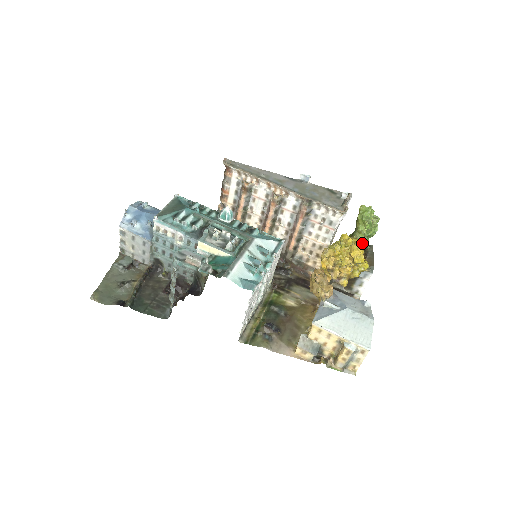
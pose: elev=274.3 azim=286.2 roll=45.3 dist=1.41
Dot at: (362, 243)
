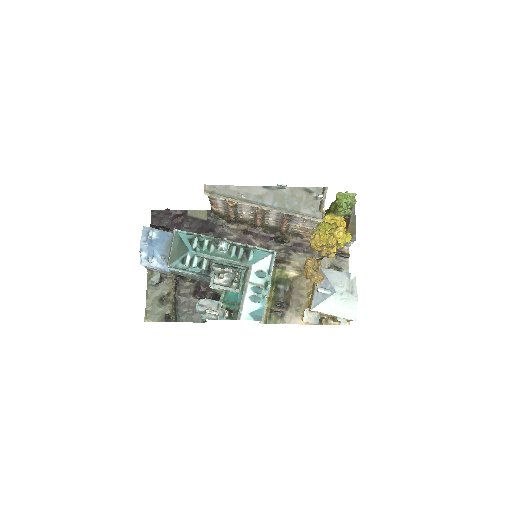
Dot at: occluded
